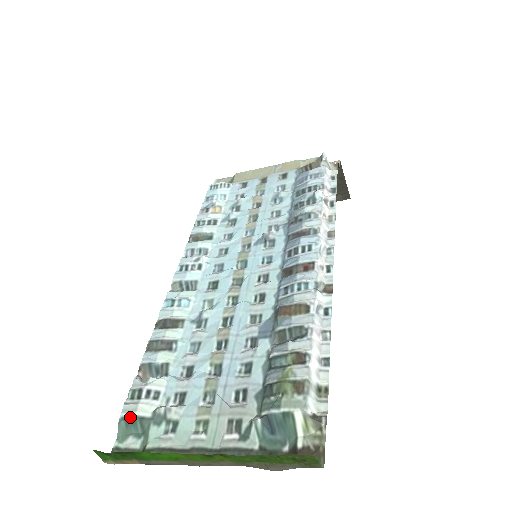
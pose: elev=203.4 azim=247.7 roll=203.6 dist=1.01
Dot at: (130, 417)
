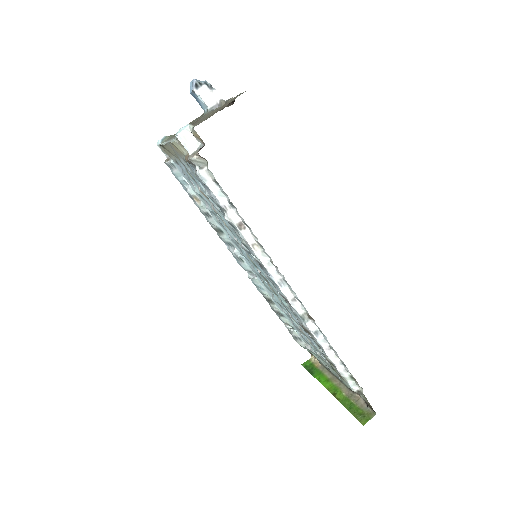
Dot at: occluded
